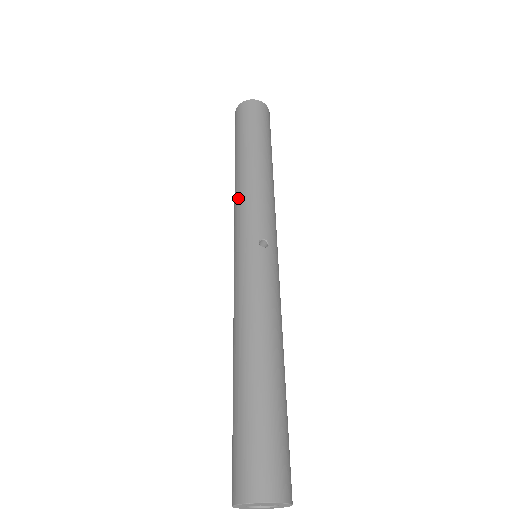
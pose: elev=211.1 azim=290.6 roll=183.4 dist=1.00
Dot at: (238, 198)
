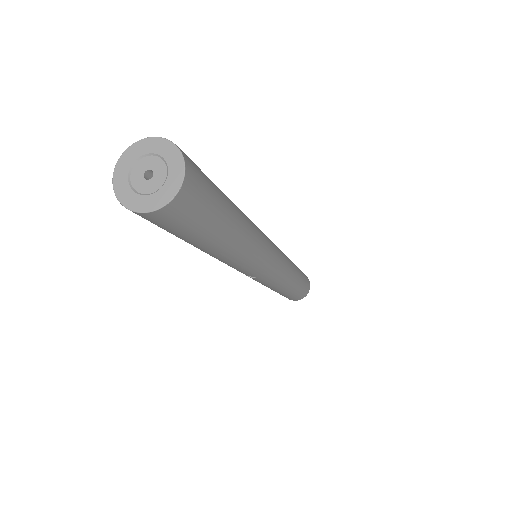
Dot at: occluded
